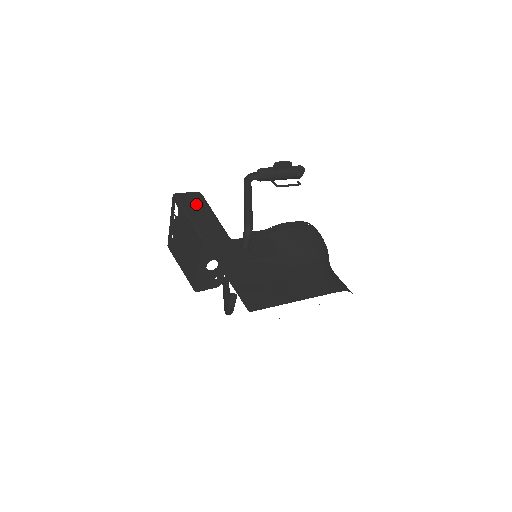
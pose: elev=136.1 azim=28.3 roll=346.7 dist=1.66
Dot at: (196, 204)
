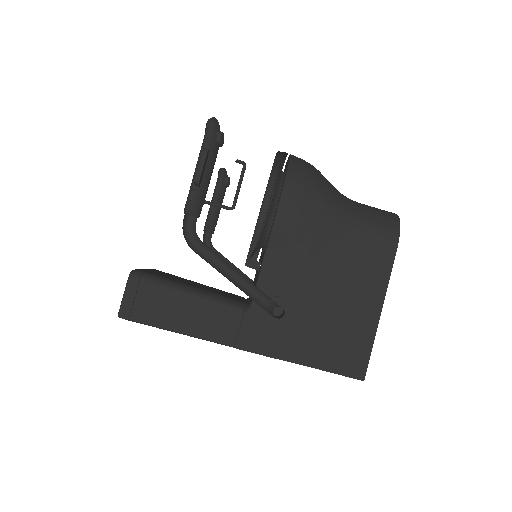
Dot at: (158, 304)
